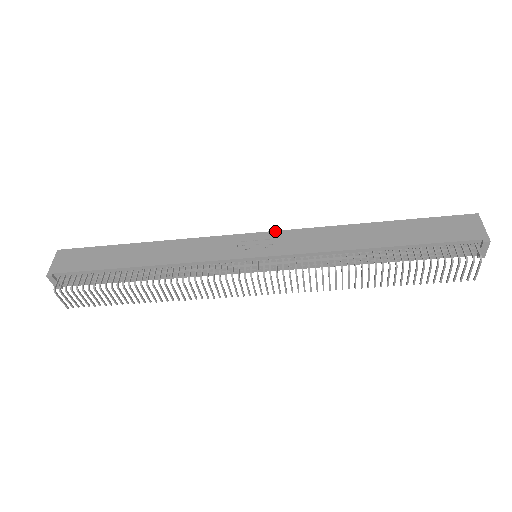
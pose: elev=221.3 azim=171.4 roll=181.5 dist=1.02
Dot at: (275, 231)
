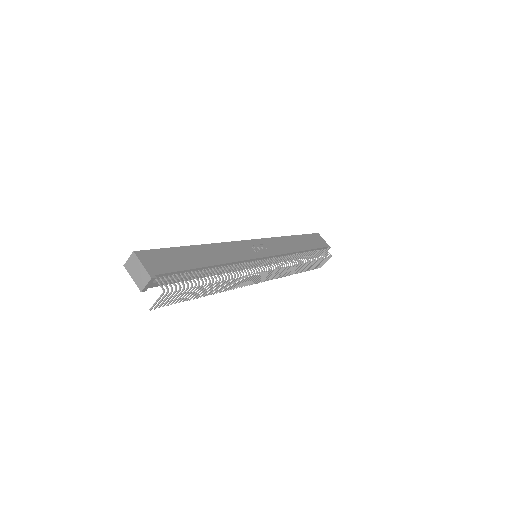
Dot at: (260, 239)
